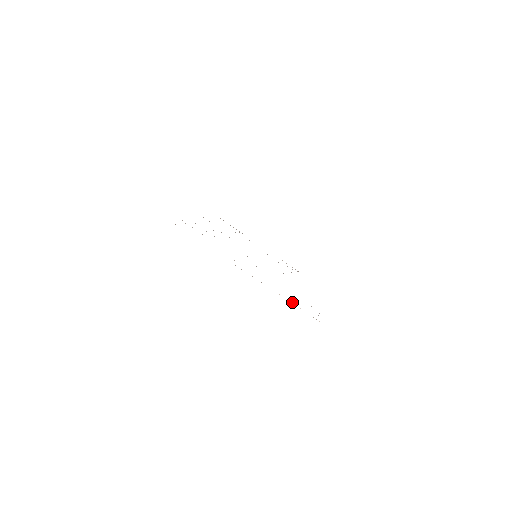
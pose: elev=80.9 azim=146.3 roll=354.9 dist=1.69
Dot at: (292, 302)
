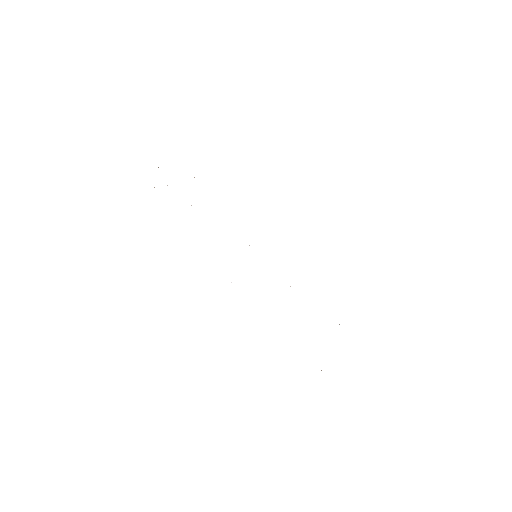
Dot at: occluded
